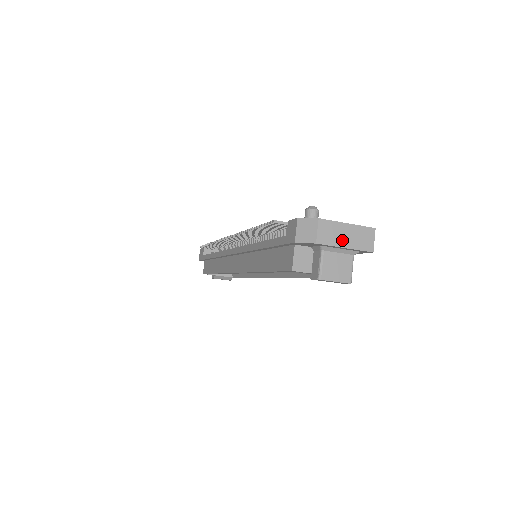
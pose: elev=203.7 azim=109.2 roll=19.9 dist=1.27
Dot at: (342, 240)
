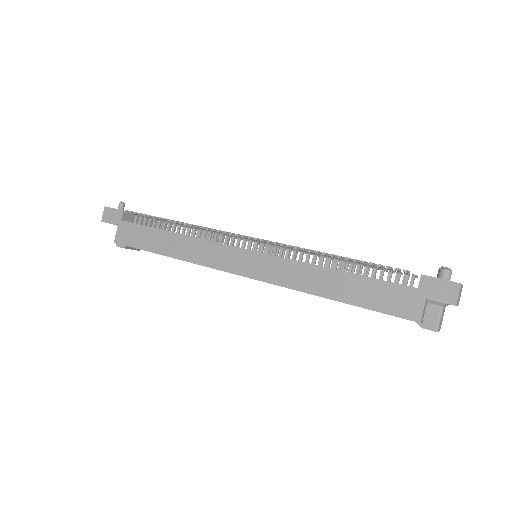
Dot at: occluded
